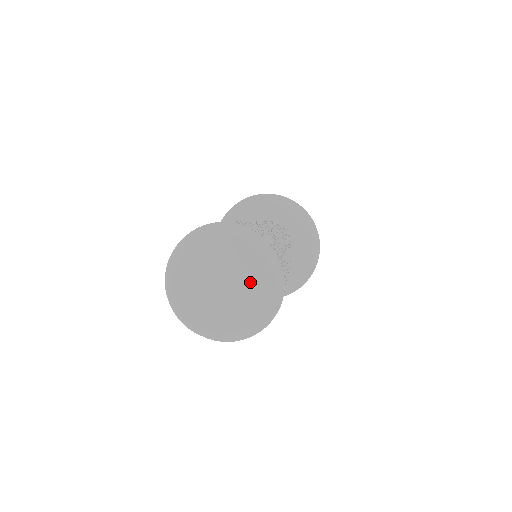
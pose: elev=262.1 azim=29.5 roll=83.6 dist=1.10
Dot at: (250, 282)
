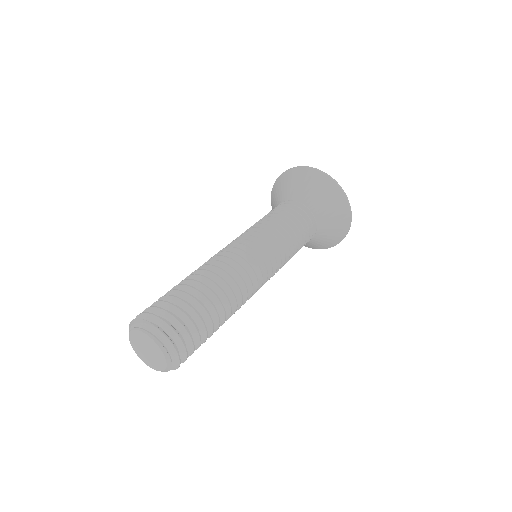
Dot at: (158, 355)
